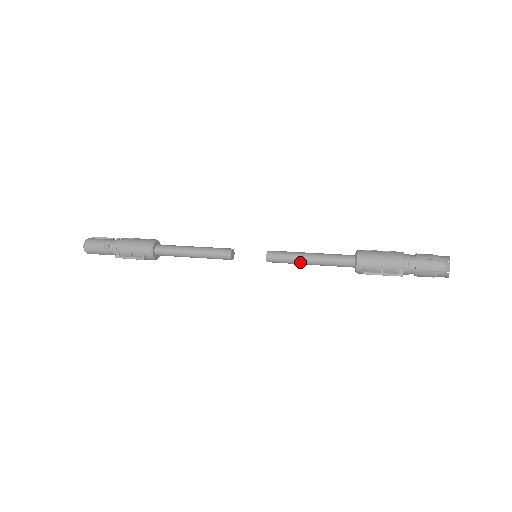
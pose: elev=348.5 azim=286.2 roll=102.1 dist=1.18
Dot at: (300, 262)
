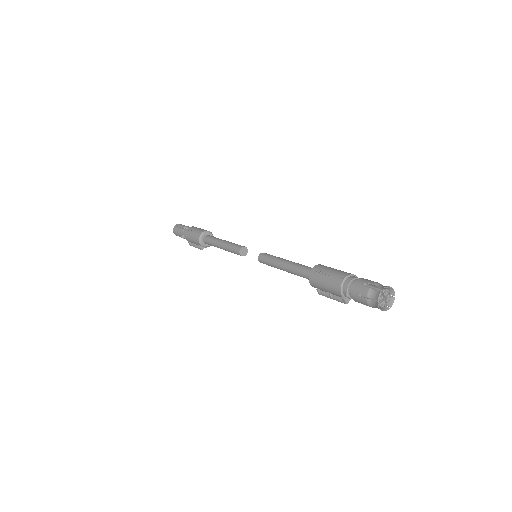
Dot at: (280, 269)
